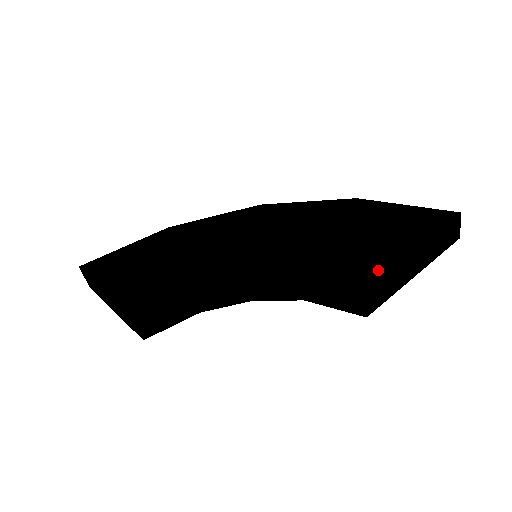
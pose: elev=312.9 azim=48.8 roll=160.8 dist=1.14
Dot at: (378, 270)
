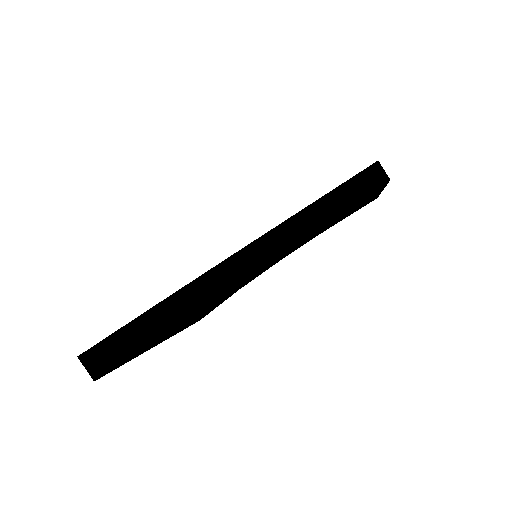
Dot at: occluded
